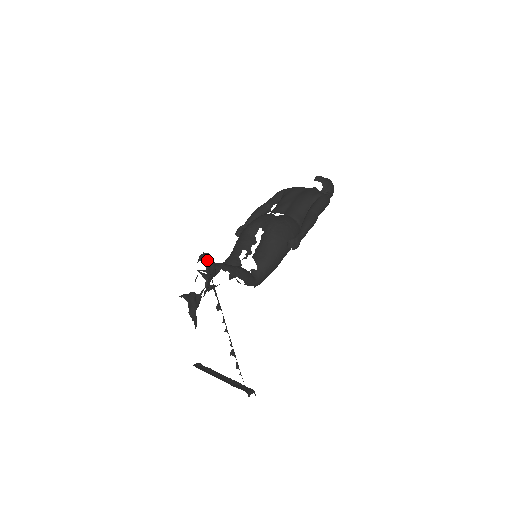
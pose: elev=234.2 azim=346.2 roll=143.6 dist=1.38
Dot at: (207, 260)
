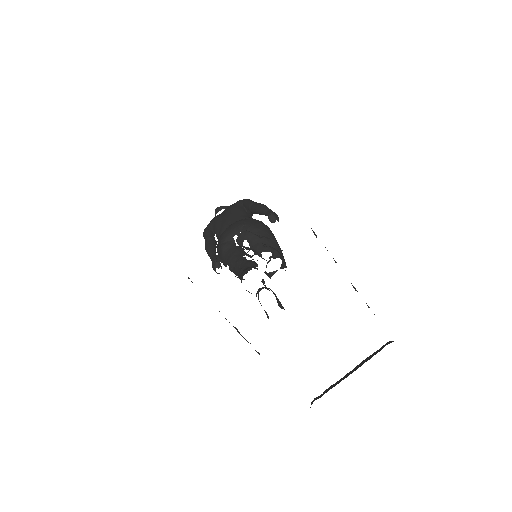
Dot at: (250, 232)
